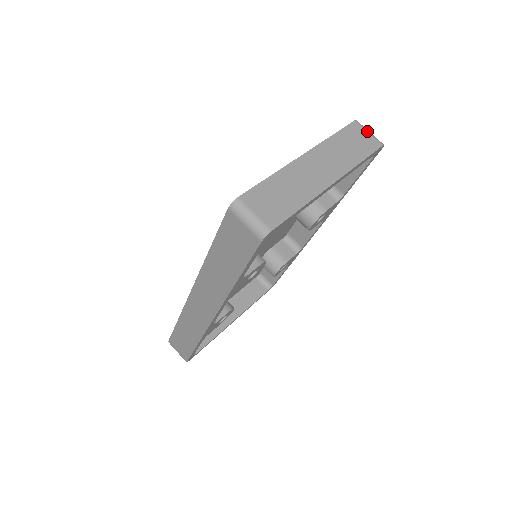
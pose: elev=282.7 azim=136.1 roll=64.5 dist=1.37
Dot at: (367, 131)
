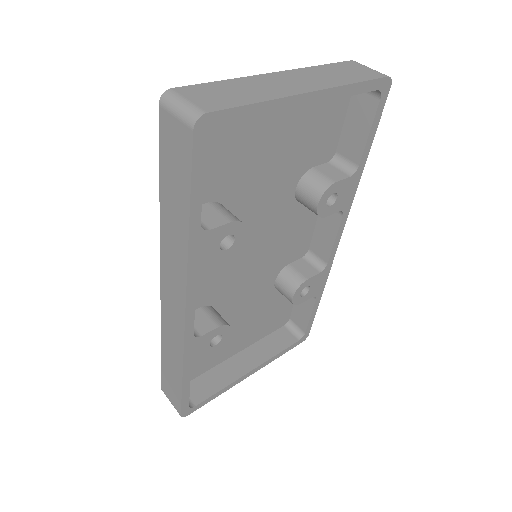
Dot at: (367, 67)
